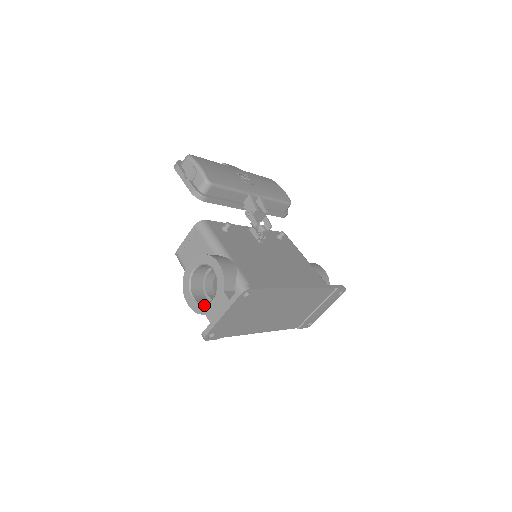
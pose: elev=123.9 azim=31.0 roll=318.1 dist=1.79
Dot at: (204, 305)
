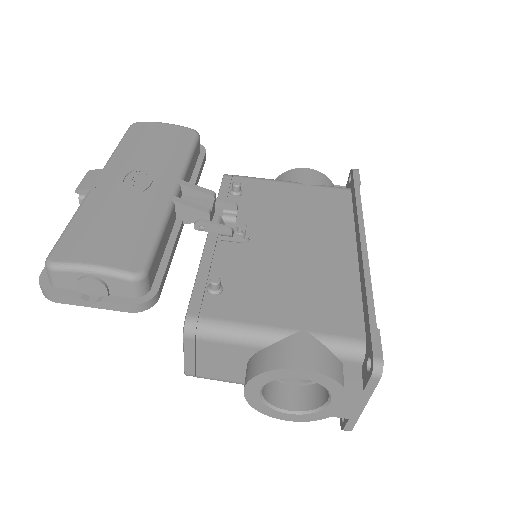
Dot at: (320, 411)
